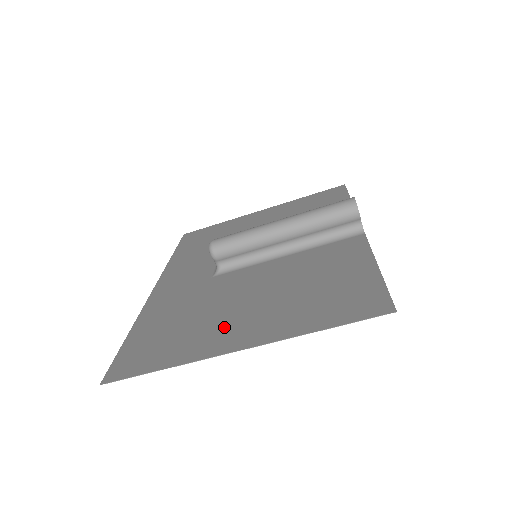
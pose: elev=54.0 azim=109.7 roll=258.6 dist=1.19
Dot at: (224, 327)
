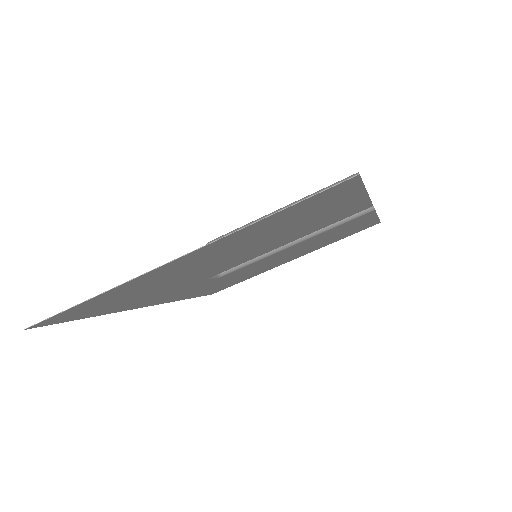
Dot at: (177, 270)
